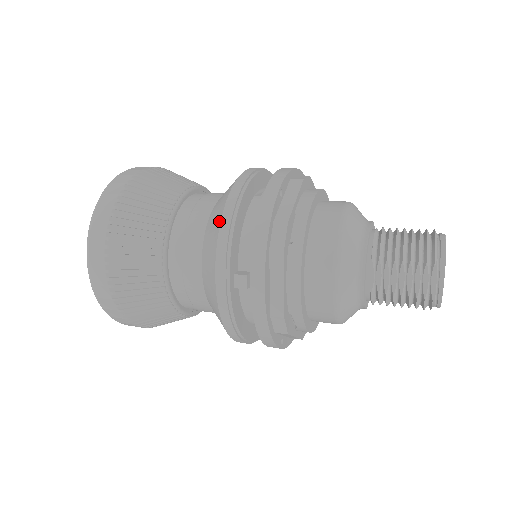
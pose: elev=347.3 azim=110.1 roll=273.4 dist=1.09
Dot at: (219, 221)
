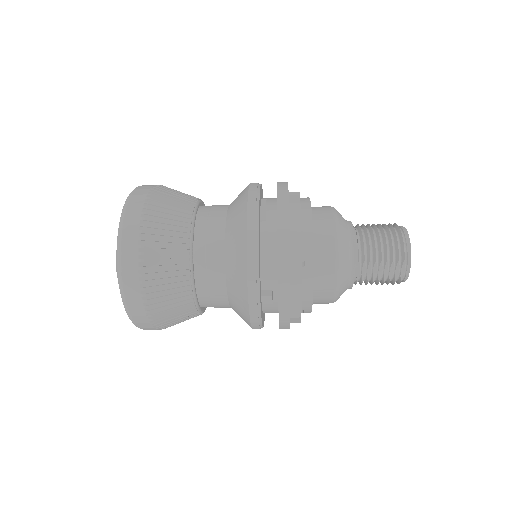
Dot at: (244, 259)
